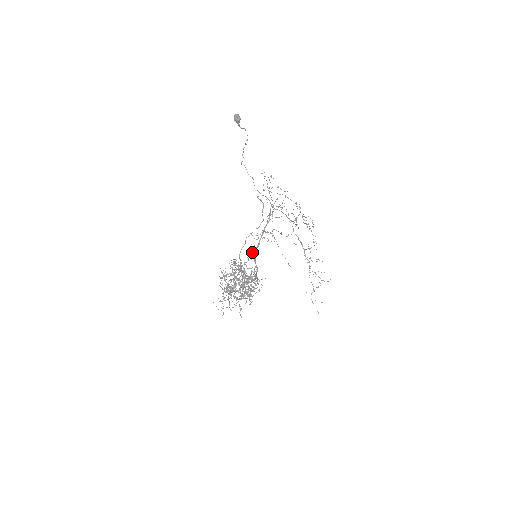
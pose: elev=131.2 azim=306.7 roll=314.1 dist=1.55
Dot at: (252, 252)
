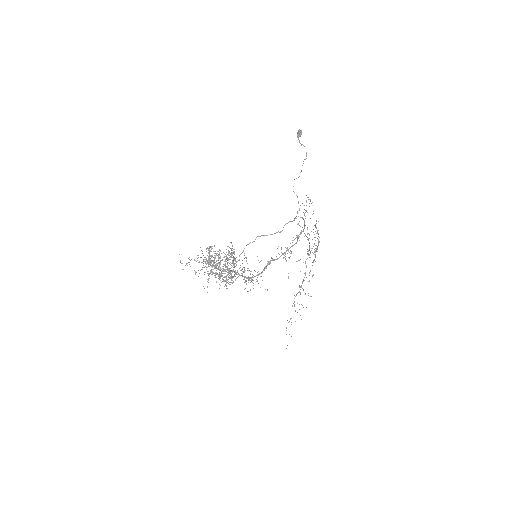
Dot at: (270, 262)
